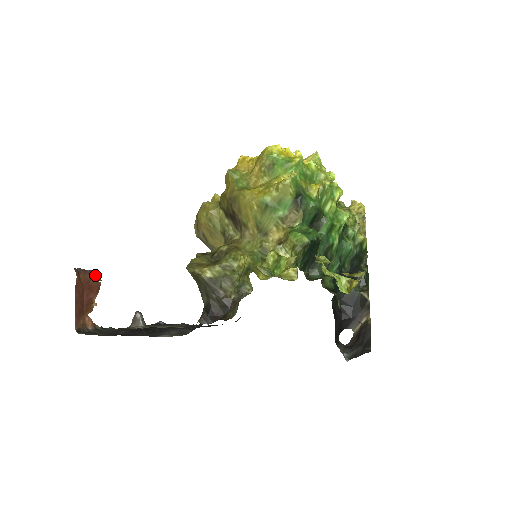
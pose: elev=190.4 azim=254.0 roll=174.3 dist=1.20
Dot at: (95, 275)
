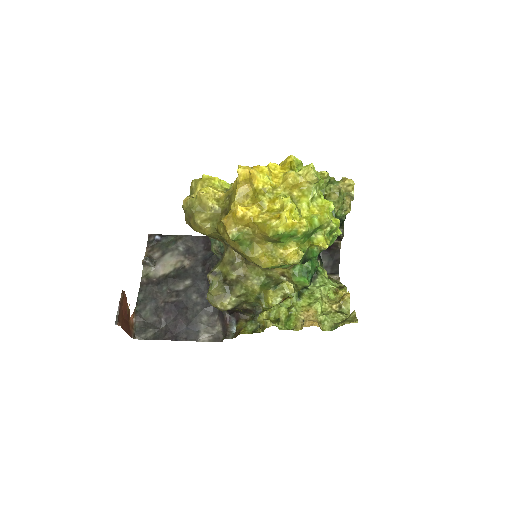
Dot at: (121, 298)
